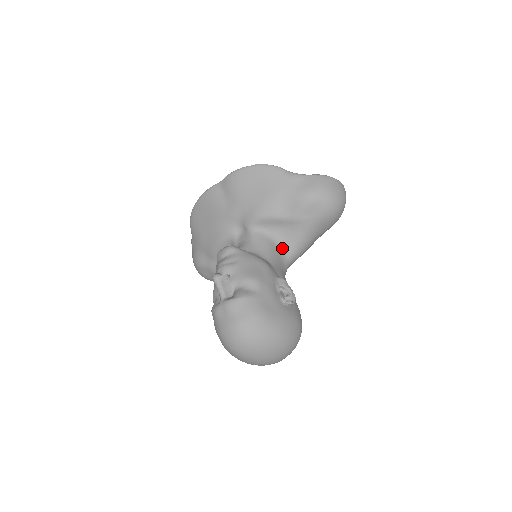
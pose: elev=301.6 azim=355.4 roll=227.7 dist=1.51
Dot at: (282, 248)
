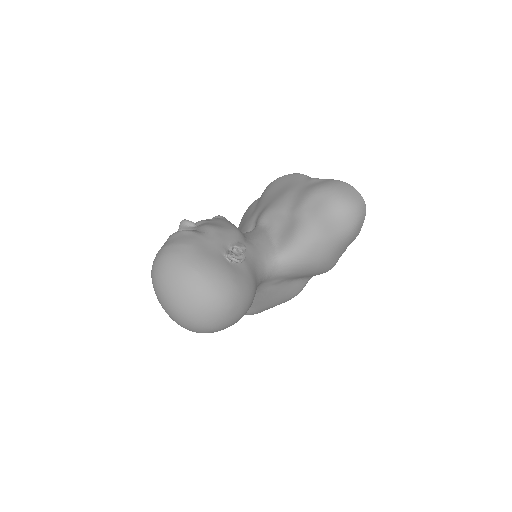
Dot at: (276, 244)
